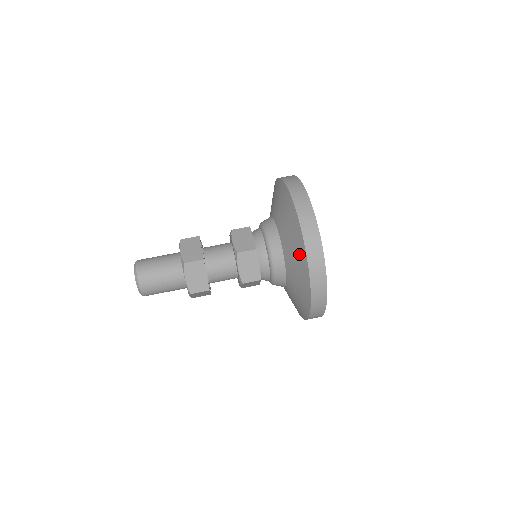
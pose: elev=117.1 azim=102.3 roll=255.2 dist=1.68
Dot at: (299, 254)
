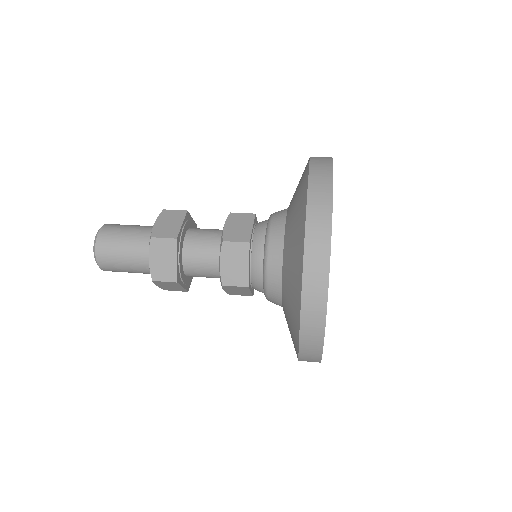
Dot at: (296, 259)
